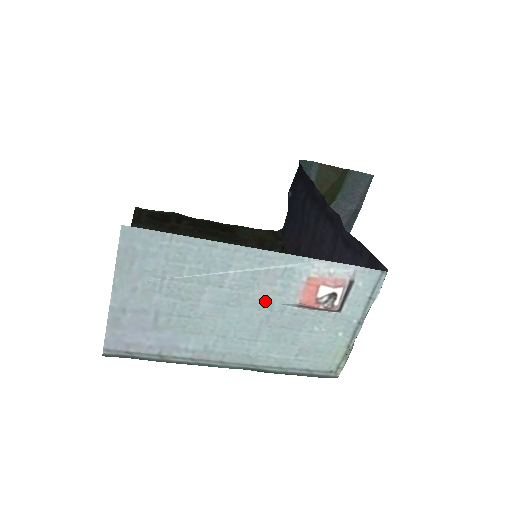
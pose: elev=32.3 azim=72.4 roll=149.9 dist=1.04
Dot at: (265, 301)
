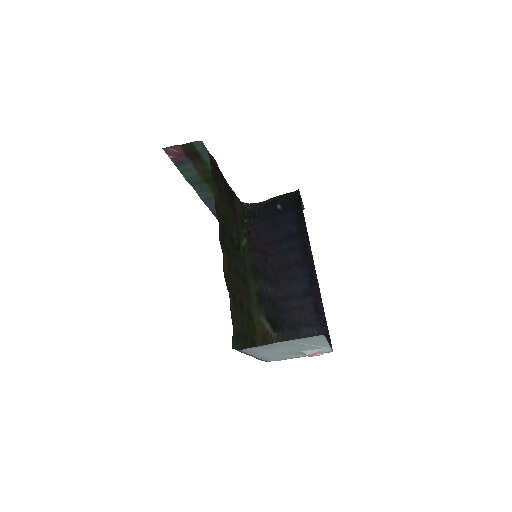
Dot at: (301, 350)
